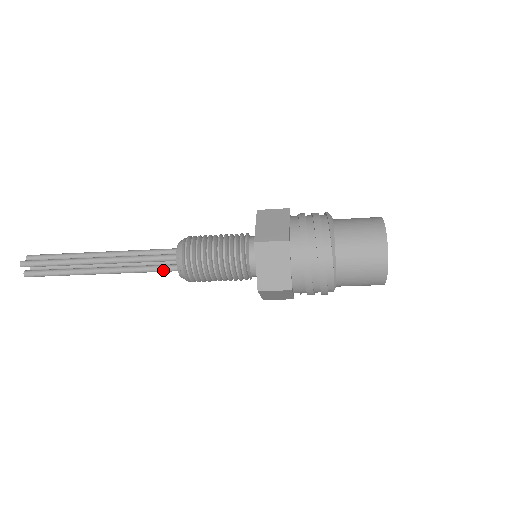
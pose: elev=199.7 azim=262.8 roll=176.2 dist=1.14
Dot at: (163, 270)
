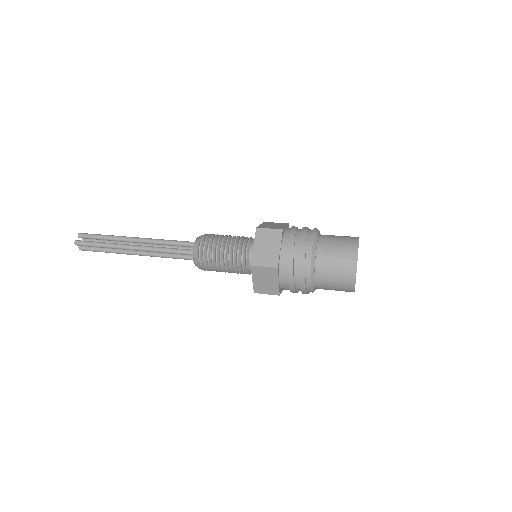
Dot at: (184, 259)
